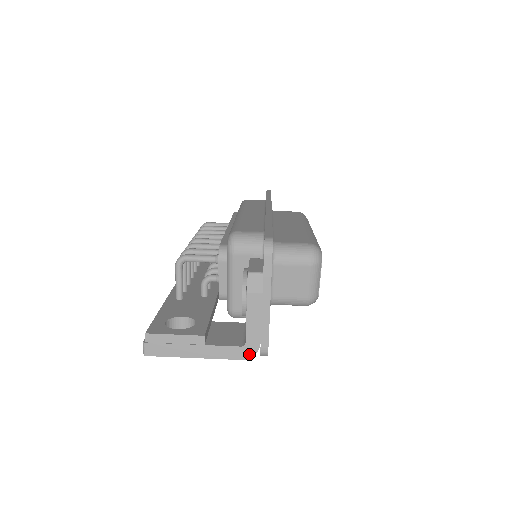
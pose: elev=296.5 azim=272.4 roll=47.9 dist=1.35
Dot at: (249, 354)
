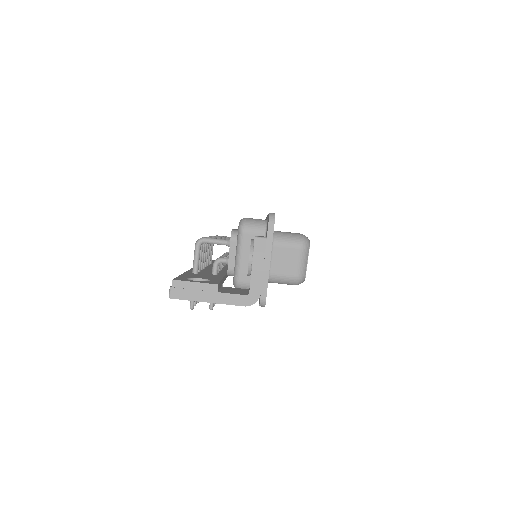
Dot at: (251, 302)
